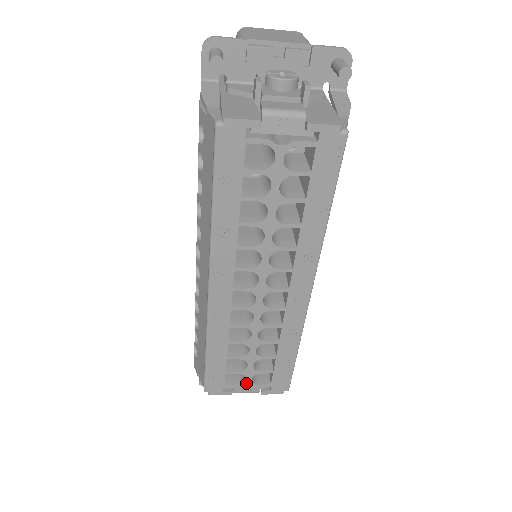
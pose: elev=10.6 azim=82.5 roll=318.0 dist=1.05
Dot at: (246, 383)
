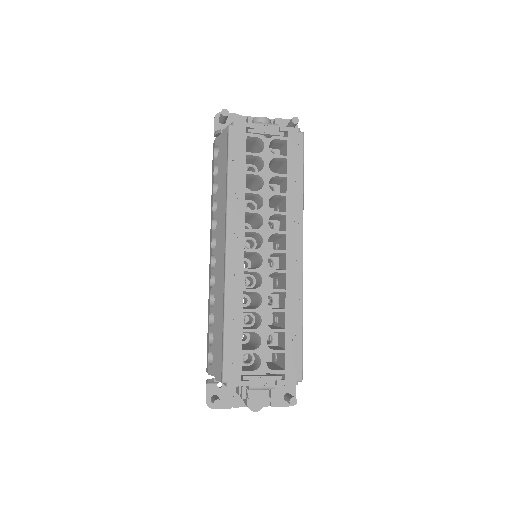
Dot at: (262, 367)
